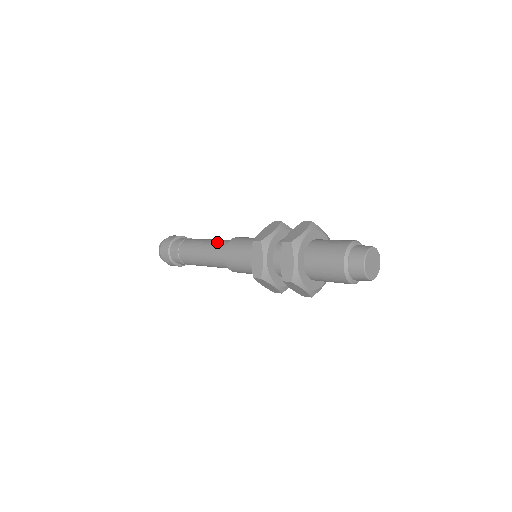
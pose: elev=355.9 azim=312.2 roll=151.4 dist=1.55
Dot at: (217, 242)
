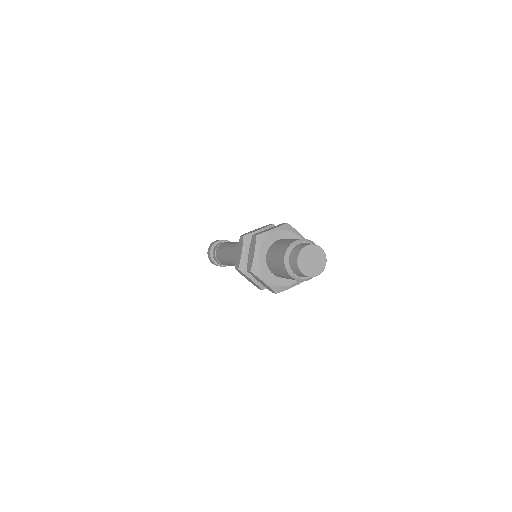
Dot at: (236, 243)
